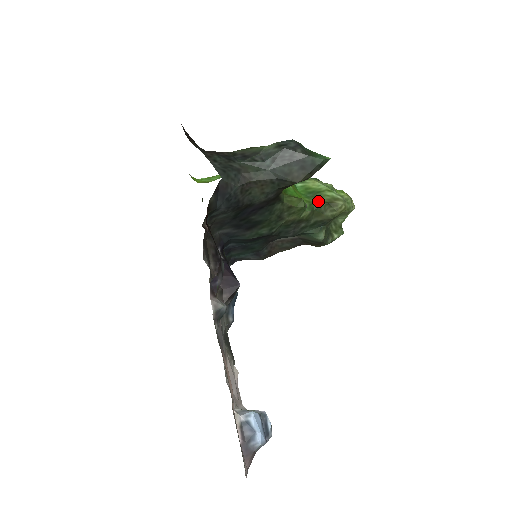
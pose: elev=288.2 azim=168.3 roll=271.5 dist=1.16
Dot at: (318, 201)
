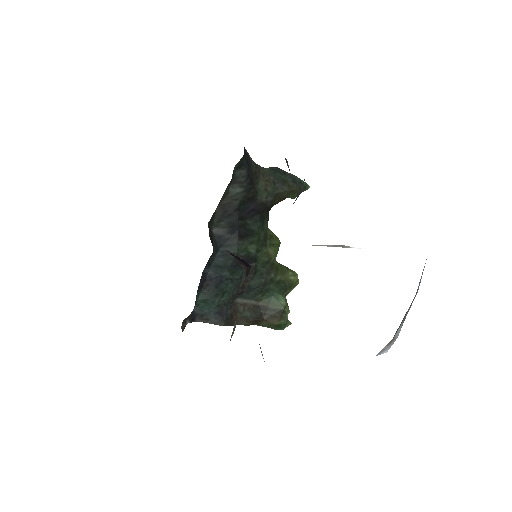
Dot at: (279, 263)
